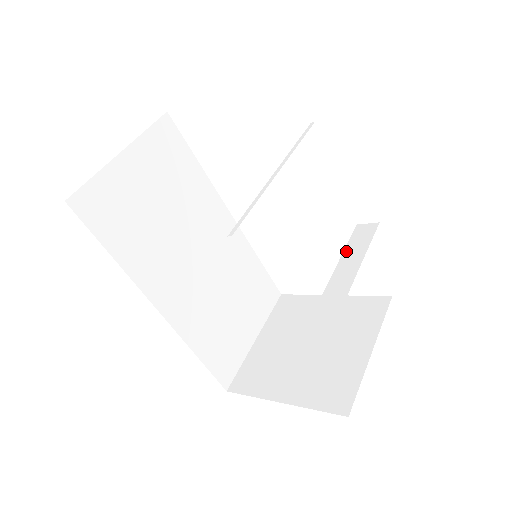
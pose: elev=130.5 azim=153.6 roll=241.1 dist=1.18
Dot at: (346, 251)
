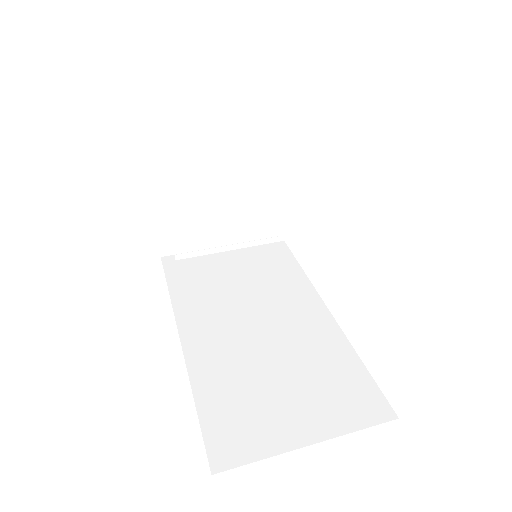
Dot at: occluded
